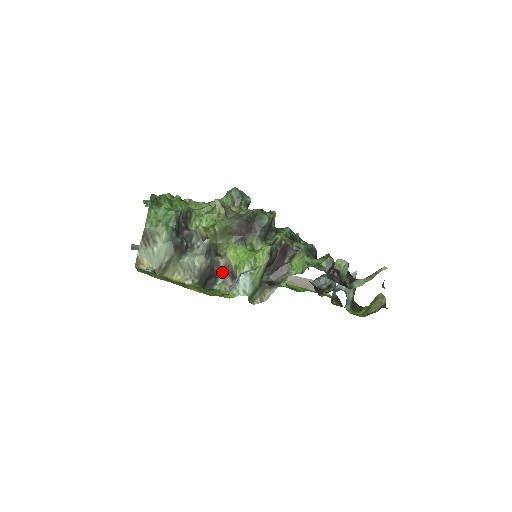
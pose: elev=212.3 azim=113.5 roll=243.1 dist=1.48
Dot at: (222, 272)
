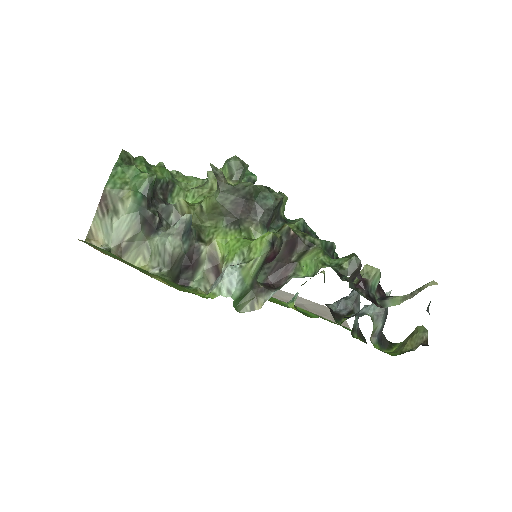
Dot at: (203, 264)
